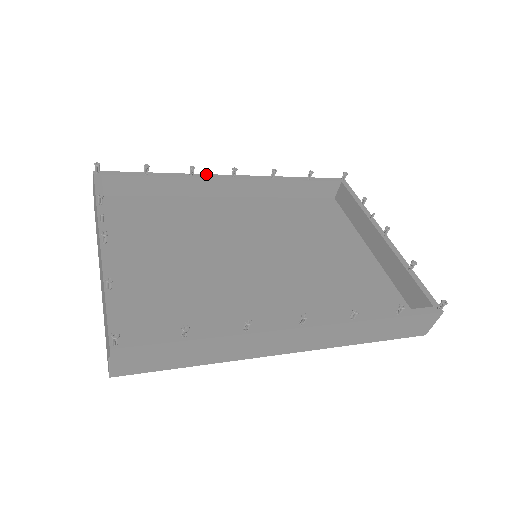
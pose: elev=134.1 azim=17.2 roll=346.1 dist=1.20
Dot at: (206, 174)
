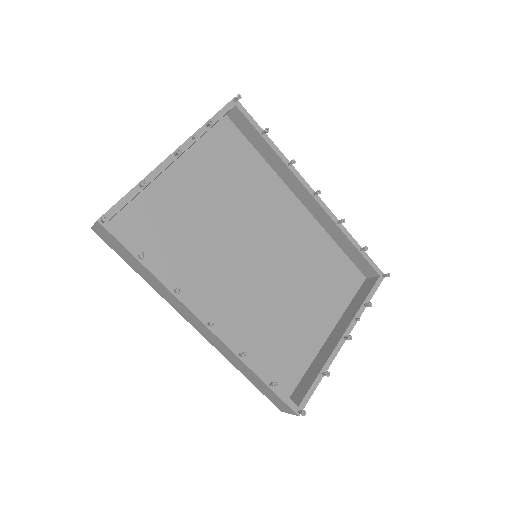
Dot at: occluded
